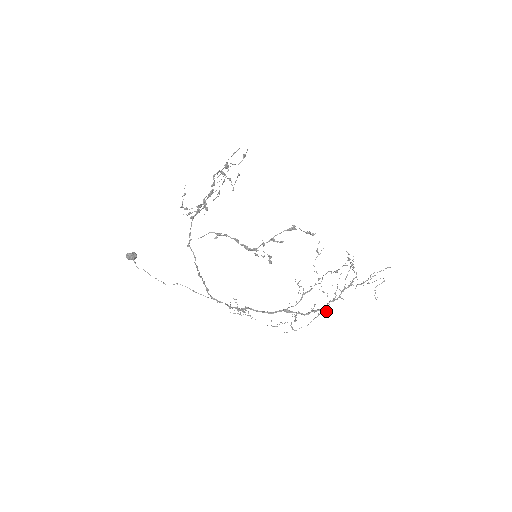
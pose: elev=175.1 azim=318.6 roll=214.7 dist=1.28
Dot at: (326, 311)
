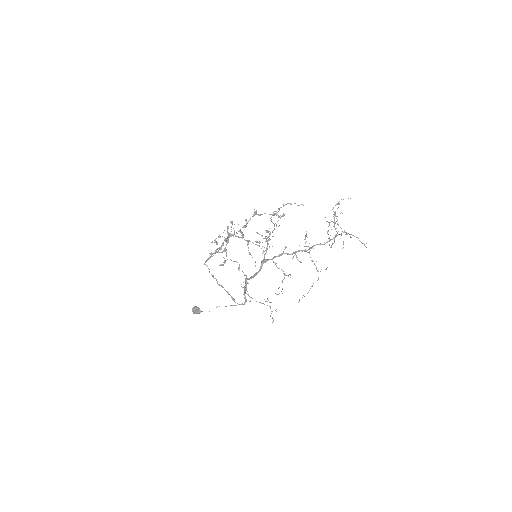
Dot at: occluded
